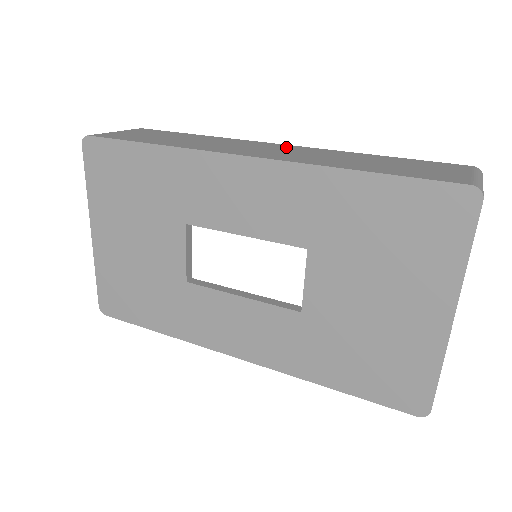
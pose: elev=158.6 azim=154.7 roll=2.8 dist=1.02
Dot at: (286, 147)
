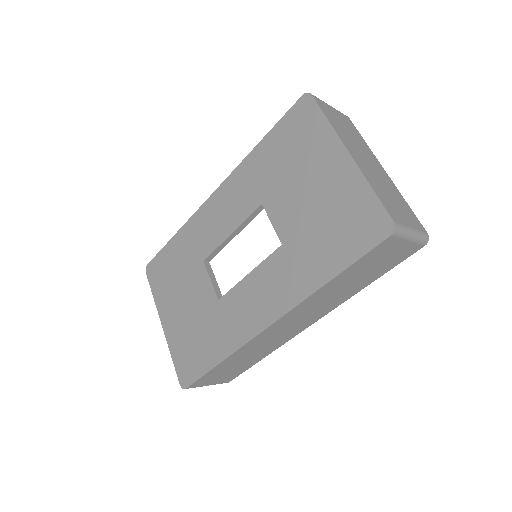
Dot at: occluded
